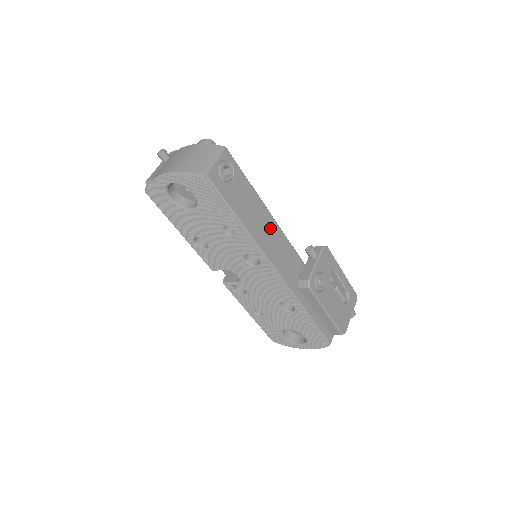
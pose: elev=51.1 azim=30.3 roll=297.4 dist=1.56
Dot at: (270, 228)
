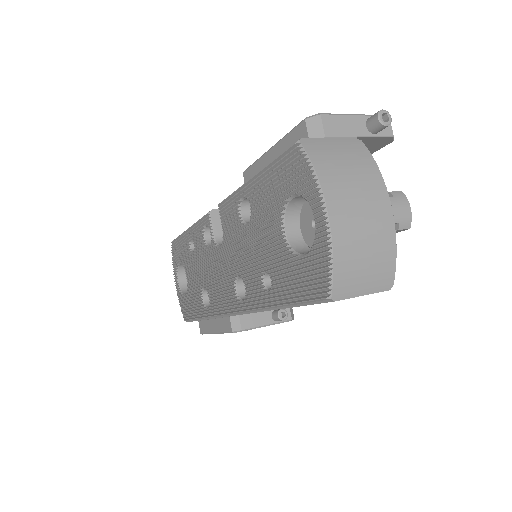
Dot at: occluded
